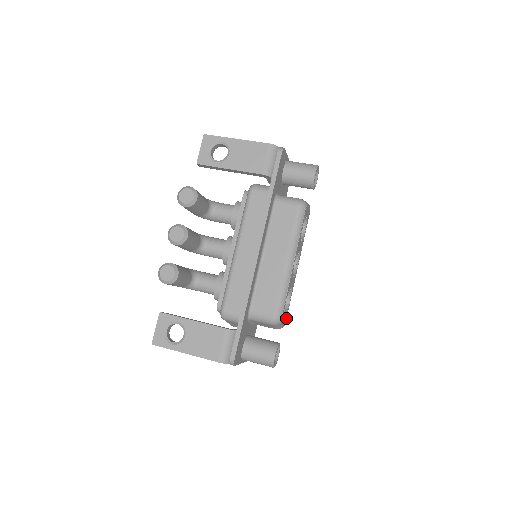
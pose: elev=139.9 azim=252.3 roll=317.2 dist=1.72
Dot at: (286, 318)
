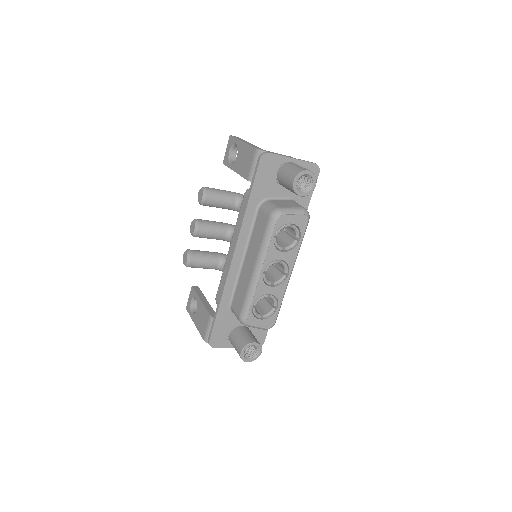
Dot at: (274, 321)
